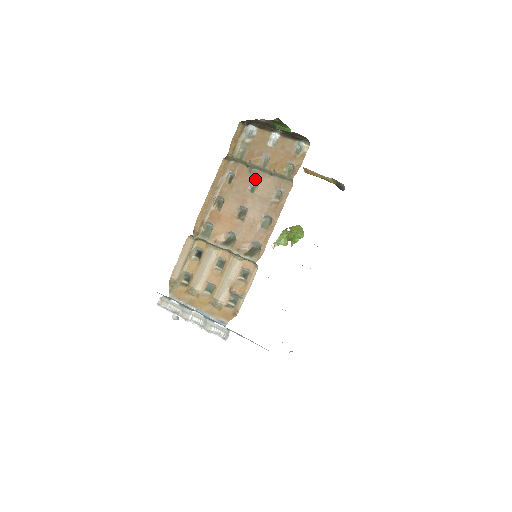
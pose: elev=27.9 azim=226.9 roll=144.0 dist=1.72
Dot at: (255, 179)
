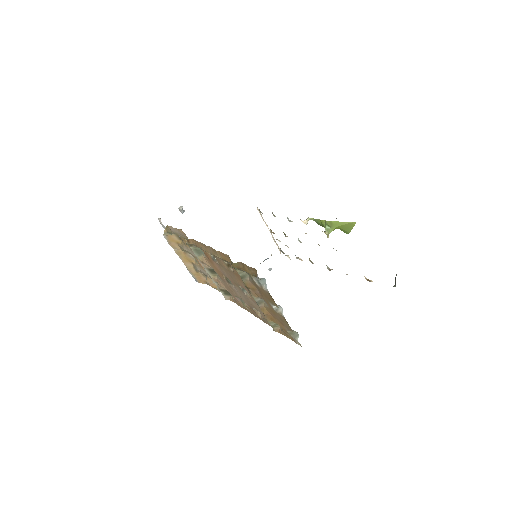
Dot at: (248, 293)
